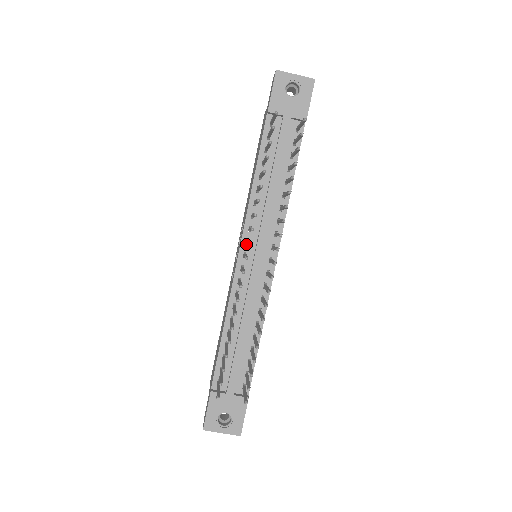
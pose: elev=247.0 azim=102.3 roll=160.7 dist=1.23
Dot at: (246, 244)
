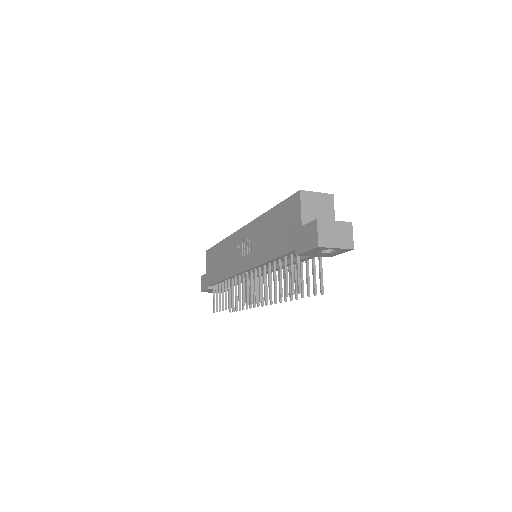
Dot at: occluded
